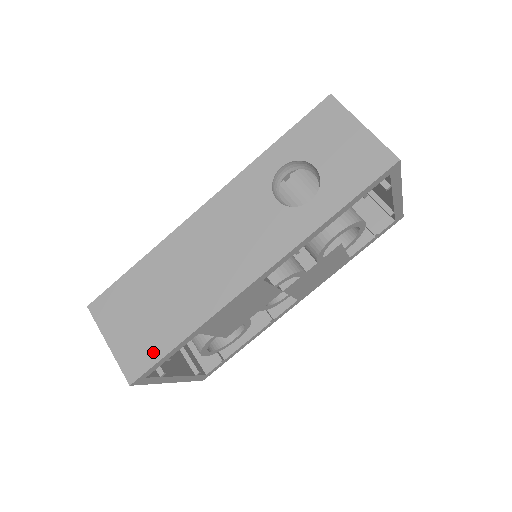
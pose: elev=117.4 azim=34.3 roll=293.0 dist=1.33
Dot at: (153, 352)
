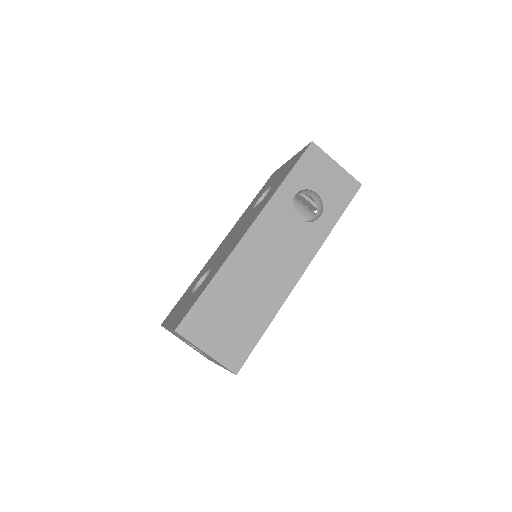
Dot at: (246, 345)
